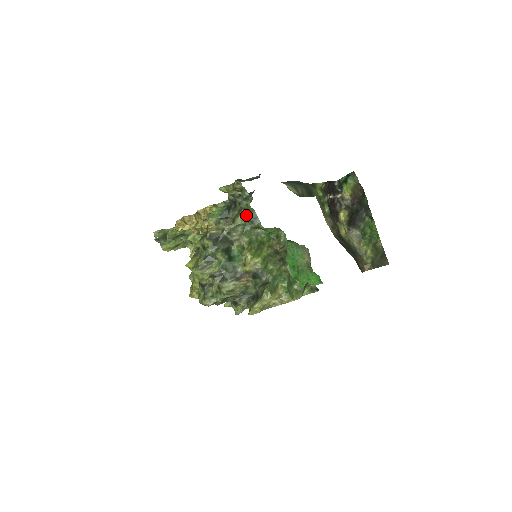
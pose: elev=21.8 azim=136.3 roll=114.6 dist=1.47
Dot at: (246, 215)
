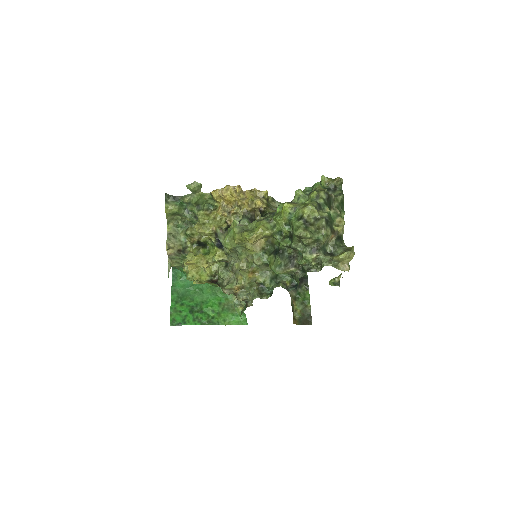
Dot at: (342, 199)
